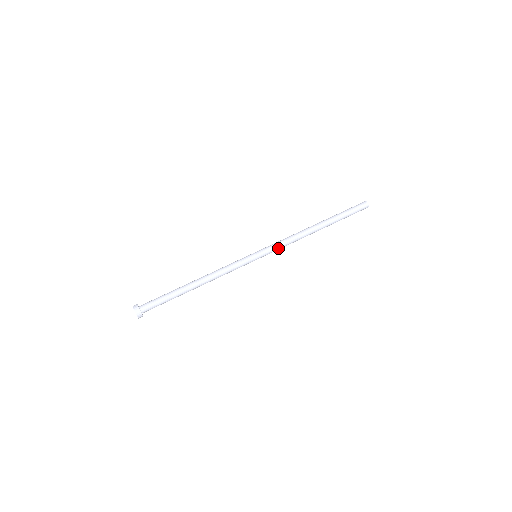
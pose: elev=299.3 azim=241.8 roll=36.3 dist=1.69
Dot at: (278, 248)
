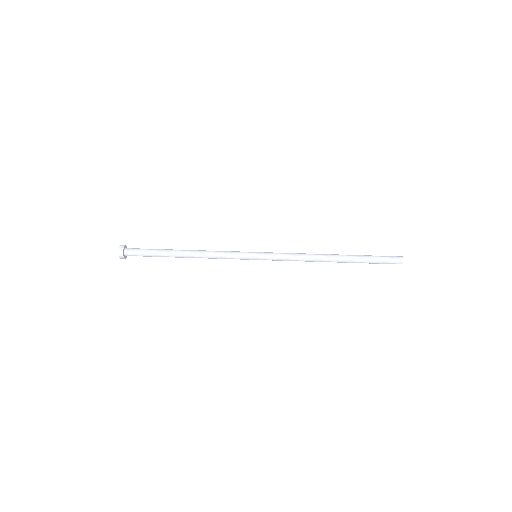
Dot at: (281, 255)
